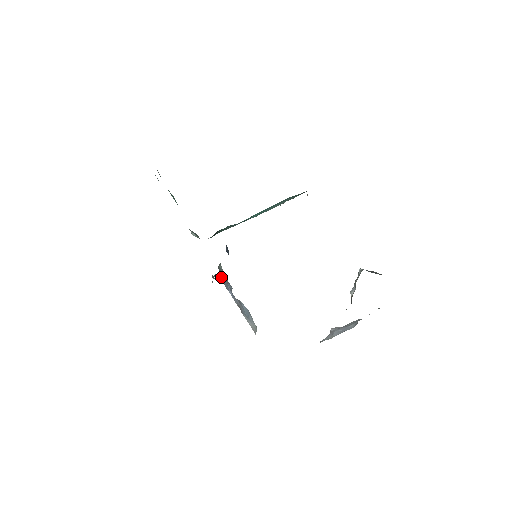
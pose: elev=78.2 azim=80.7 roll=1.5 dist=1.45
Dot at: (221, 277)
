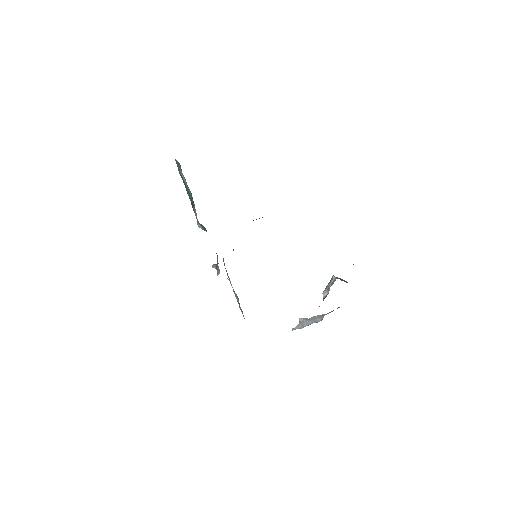
Dot at: (226, 271)
